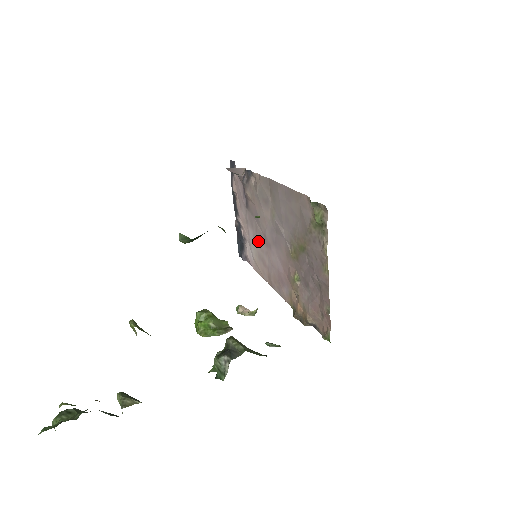
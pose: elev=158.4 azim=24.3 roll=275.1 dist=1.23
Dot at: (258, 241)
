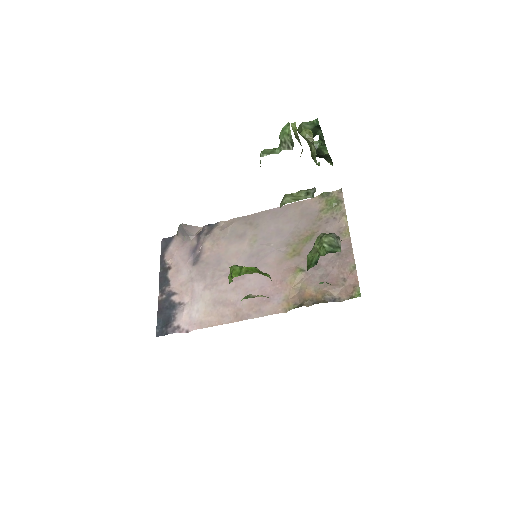
Dot at: (216, 286)
